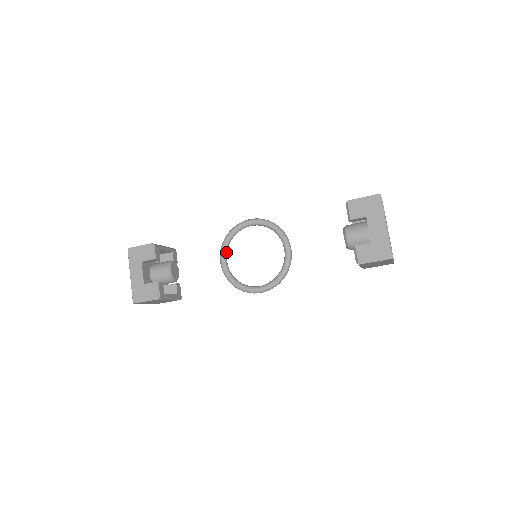
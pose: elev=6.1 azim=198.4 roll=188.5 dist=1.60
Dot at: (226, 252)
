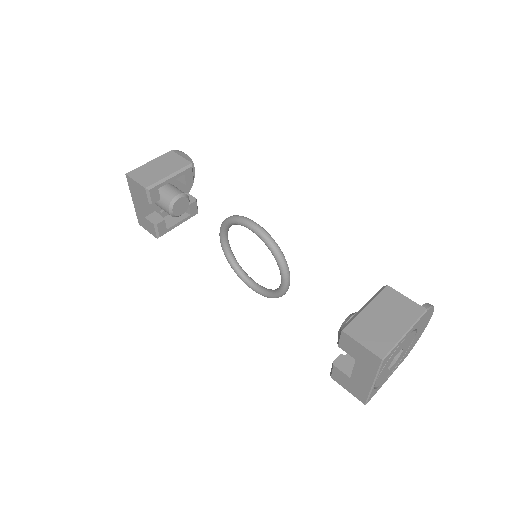
Dot at: (226, 232)
